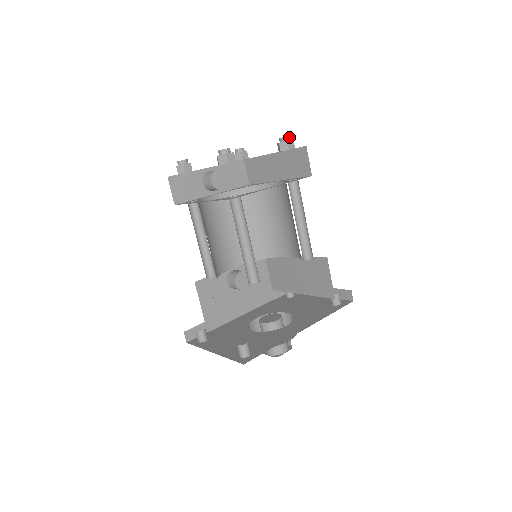
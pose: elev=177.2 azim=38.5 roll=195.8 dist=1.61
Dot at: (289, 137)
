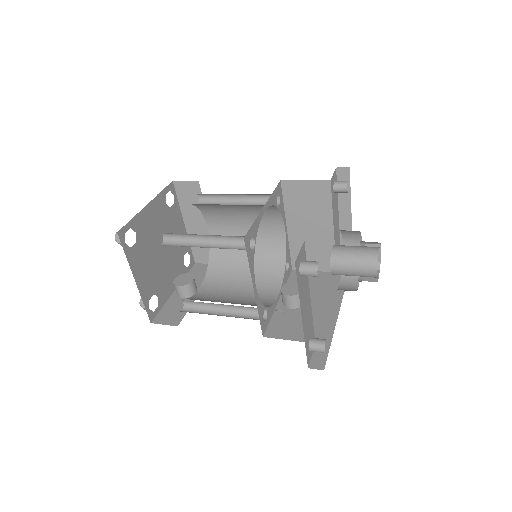
Dot at: occluded
